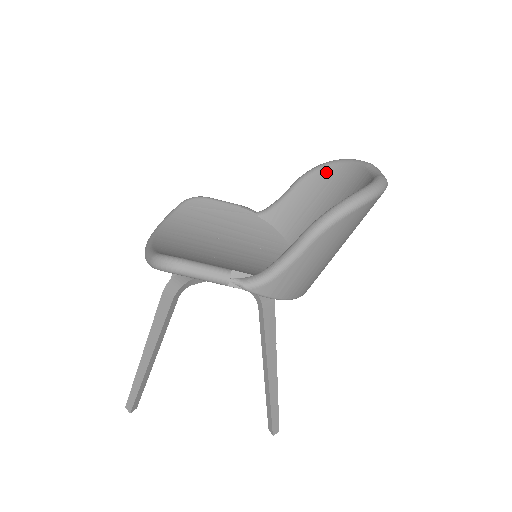
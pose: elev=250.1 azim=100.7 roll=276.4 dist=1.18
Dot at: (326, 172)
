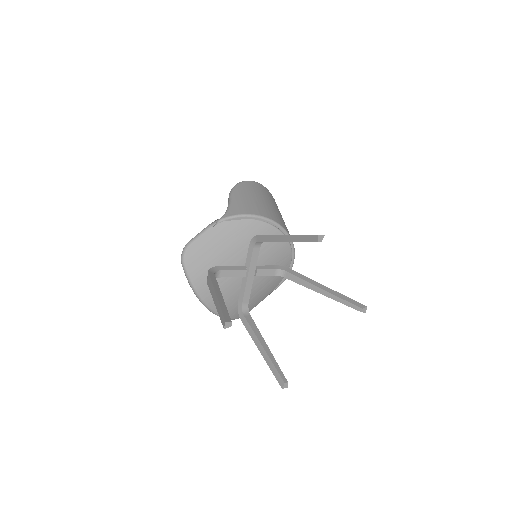
Dot at: occluded
